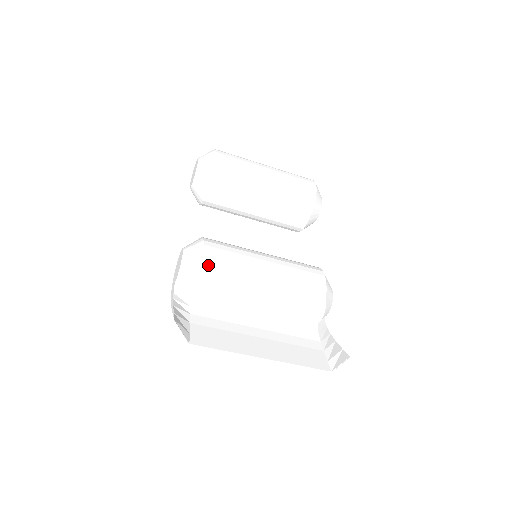
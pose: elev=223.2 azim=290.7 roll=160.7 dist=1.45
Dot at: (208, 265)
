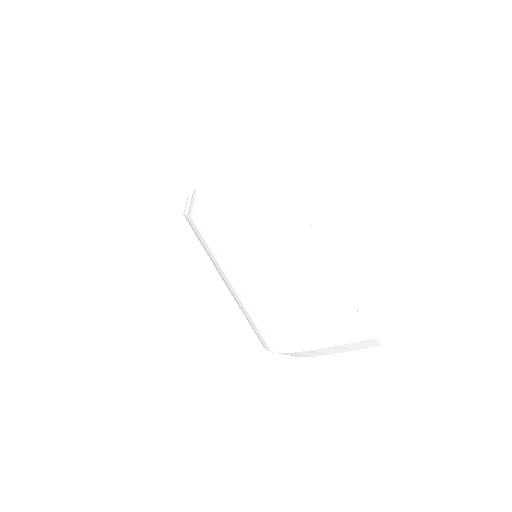
Dot at: occluded
